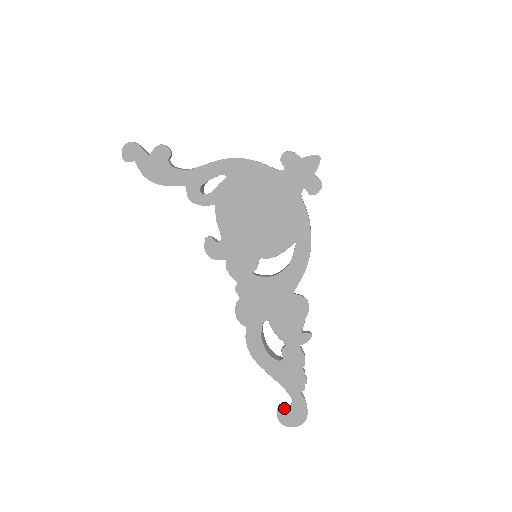
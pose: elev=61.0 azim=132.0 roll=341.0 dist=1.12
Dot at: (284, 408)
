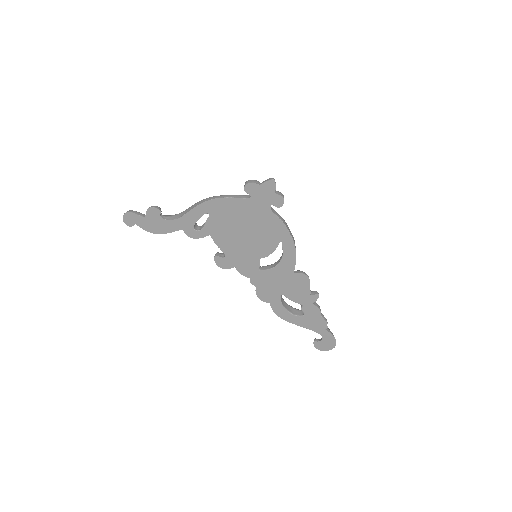
Dot at: (318, 342)
